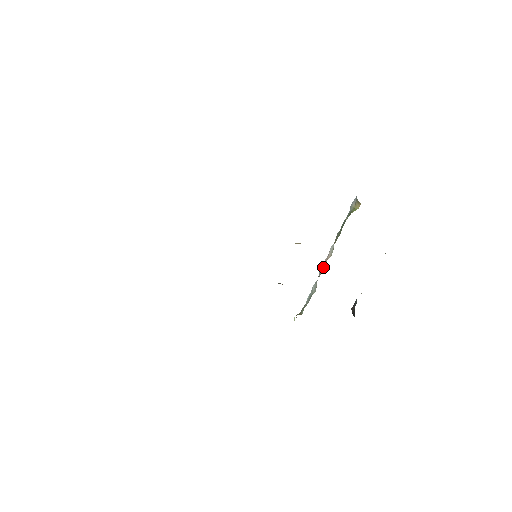
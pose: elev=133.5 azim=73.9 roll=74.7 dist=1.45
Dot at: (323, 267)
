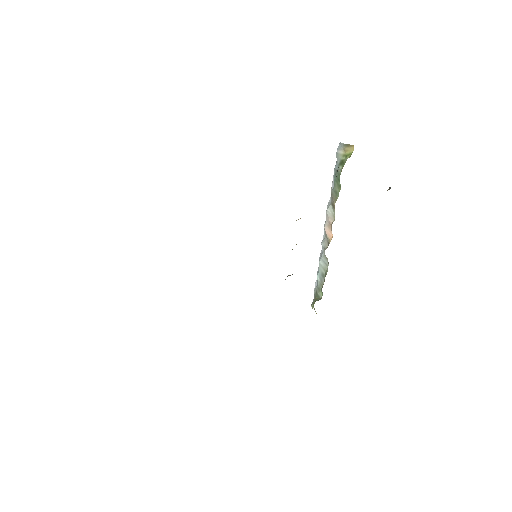
Dot at: (327, 235)
